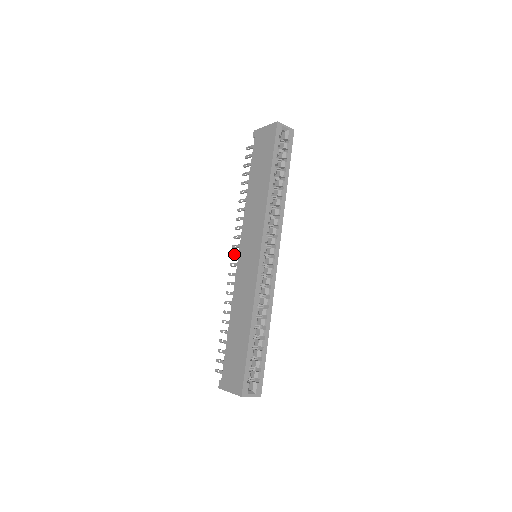
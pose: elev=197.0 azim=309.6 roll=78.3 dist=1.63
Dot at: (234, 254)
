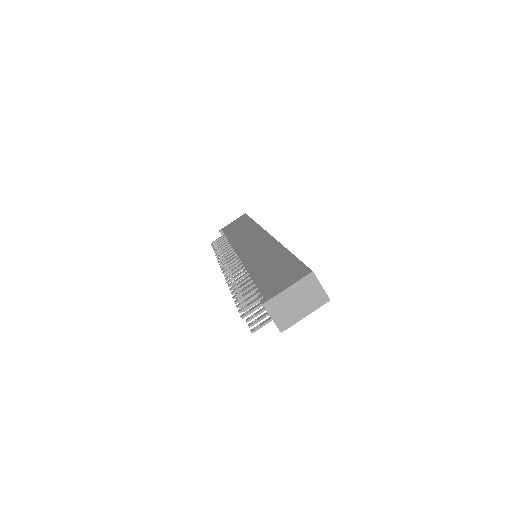
Dot at: (226, 266)
